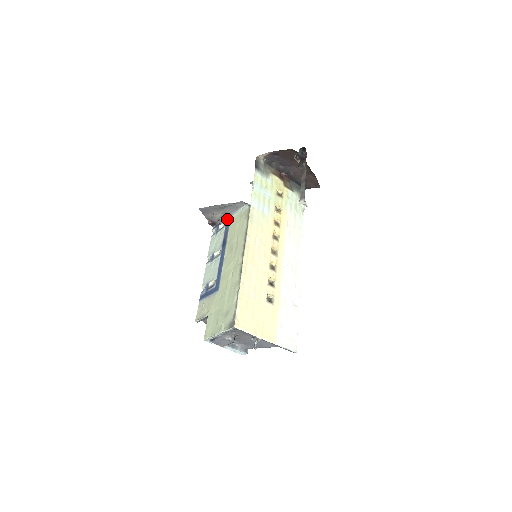
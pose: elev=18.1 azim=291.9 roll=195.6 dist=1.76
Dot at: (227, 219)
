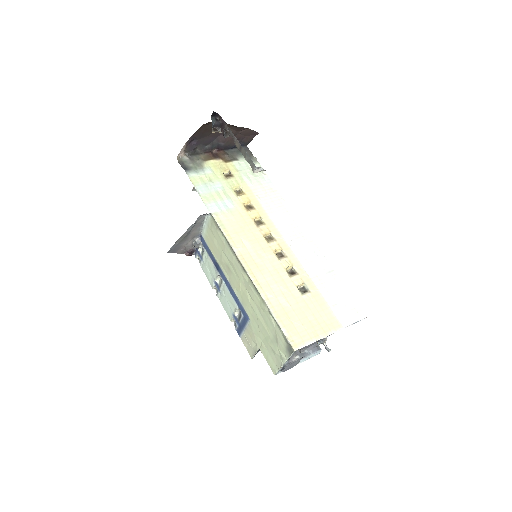
Dot at: (200, 240)
